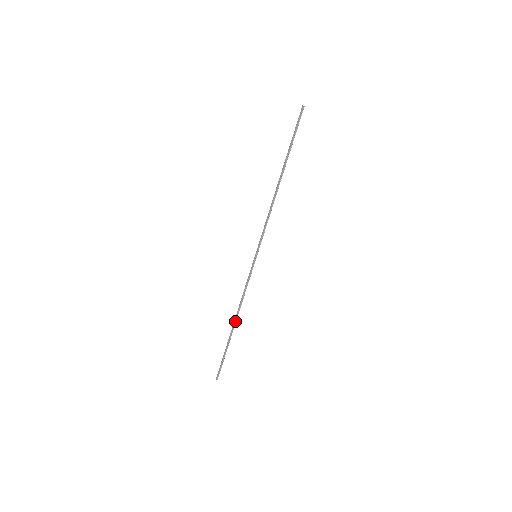
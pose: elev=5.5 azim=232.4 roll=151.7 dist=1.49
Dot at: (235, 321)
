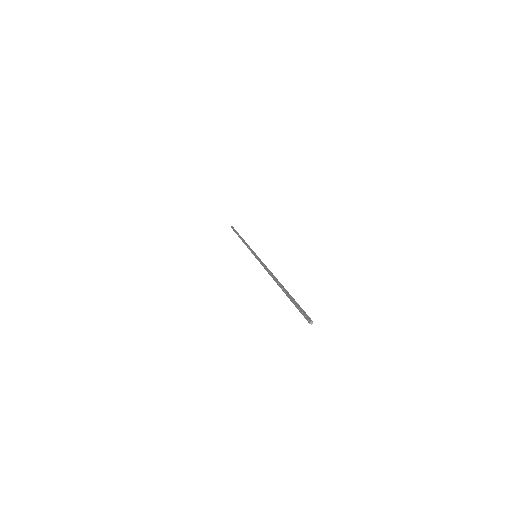
Dot at: (276, 280)
